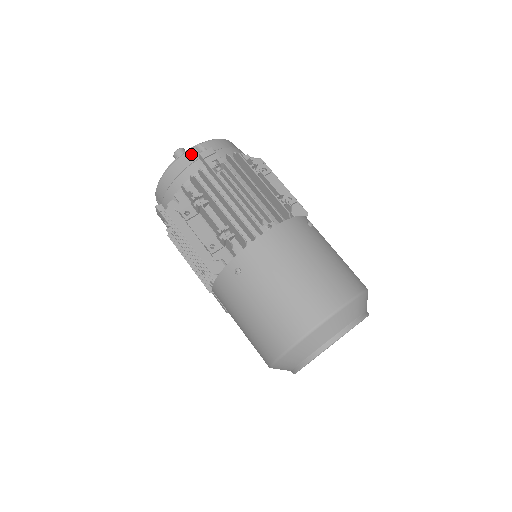
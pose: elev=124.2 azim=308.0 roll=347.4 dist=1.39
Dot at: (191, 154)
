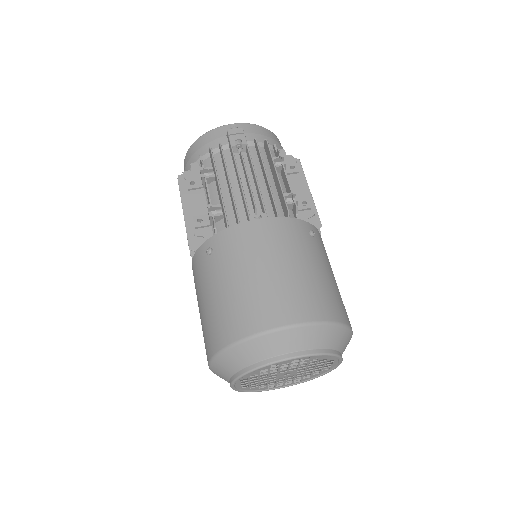
Dot at: (222, 130)
